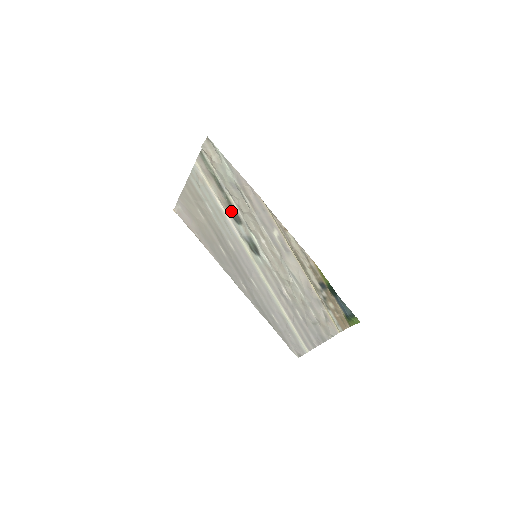
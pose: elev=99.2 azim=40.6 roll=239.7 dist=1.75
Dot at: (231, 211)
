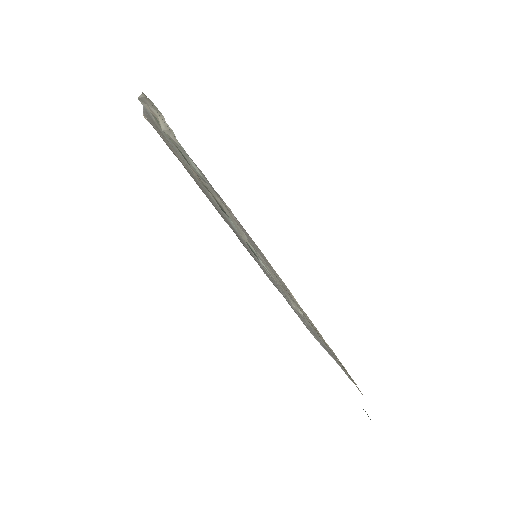
Dot at: occluded
